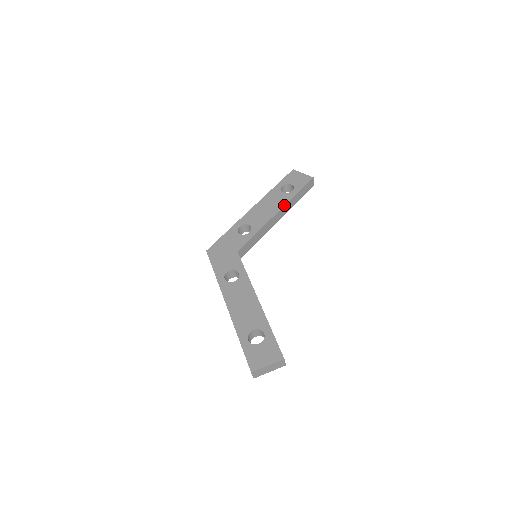
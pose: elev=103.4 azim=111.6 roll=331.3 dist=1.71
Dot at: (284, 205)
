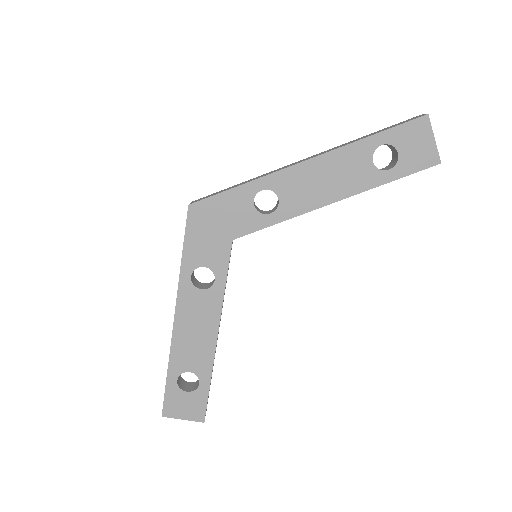
Dot at: (354, 194)
